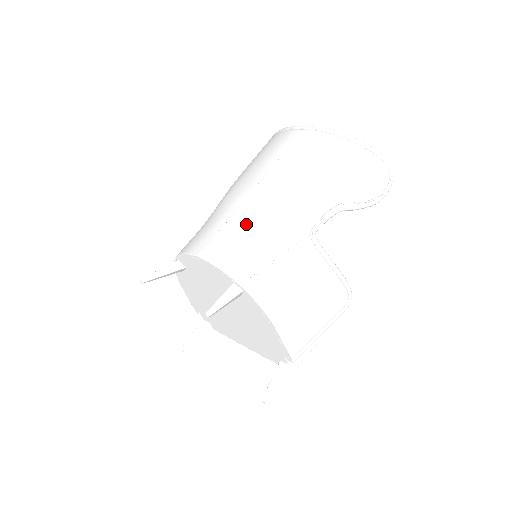
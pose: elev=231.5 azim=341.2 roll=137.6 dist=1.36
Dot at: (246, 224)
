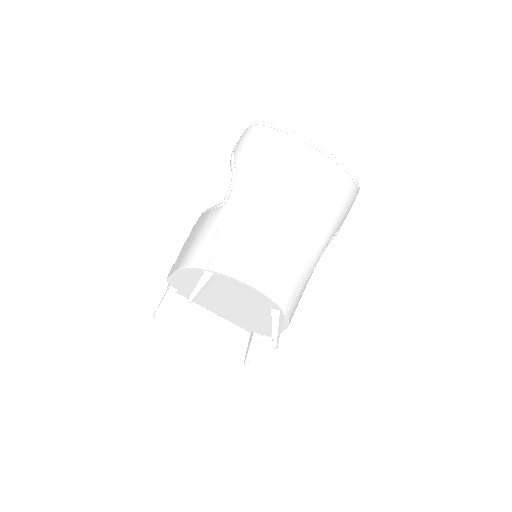
Dot at: (289, 258)
